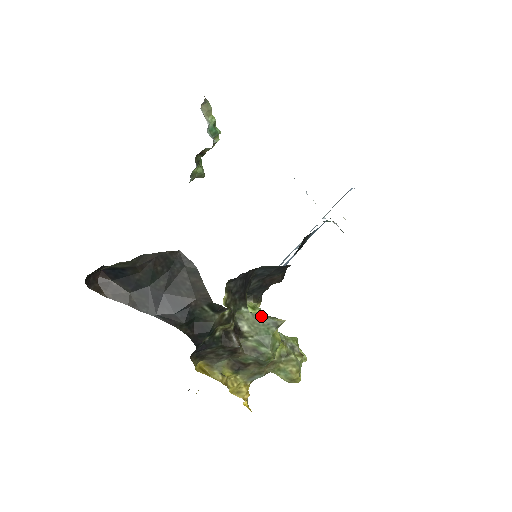
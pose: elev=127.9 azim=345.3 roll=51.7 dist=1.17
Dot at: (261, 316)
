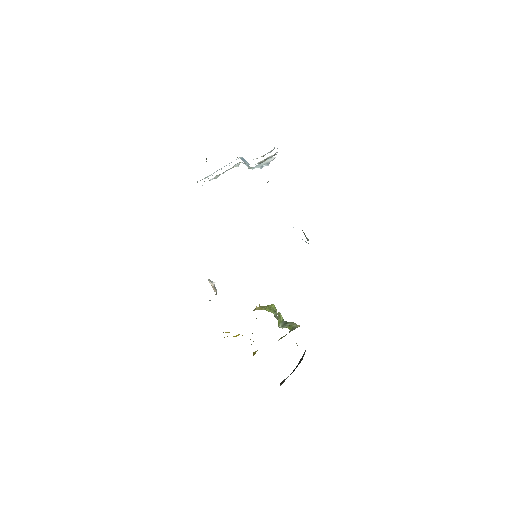
Dot at: (293, 329)
